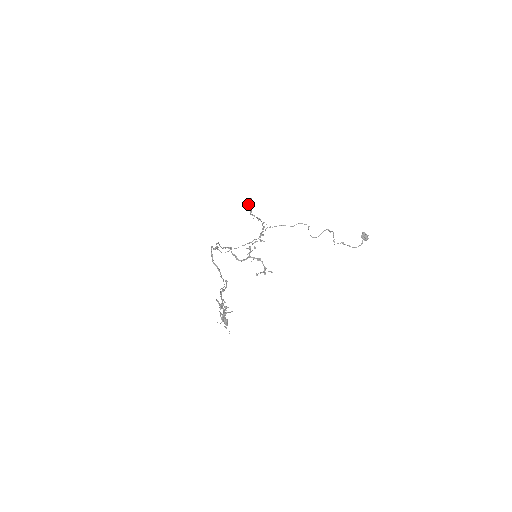
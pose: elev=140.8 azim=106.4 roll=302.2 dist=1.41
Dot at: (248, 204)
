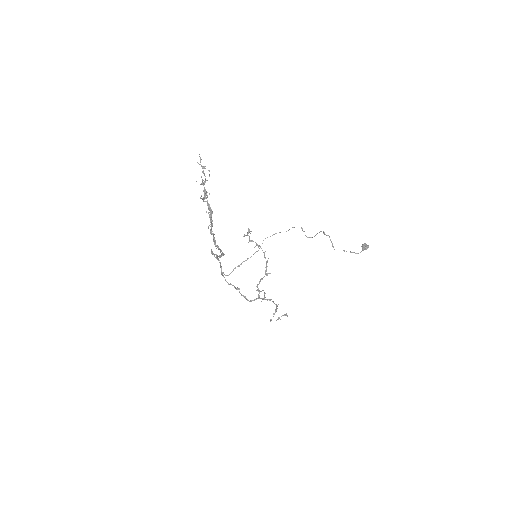
Dot at: (247, 234)
